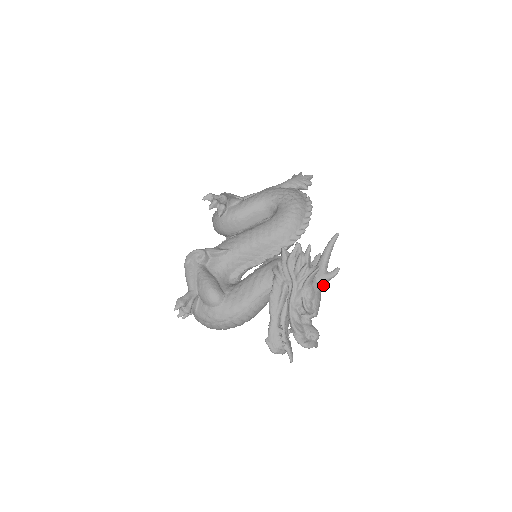
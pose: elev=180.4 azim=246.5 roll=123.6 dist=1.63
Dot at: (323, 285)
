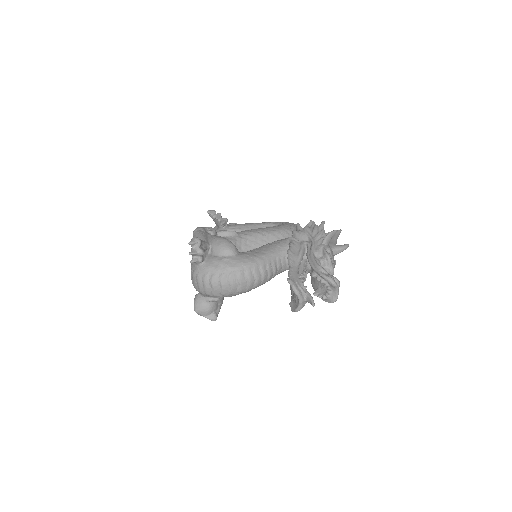
Dot at: occluded
